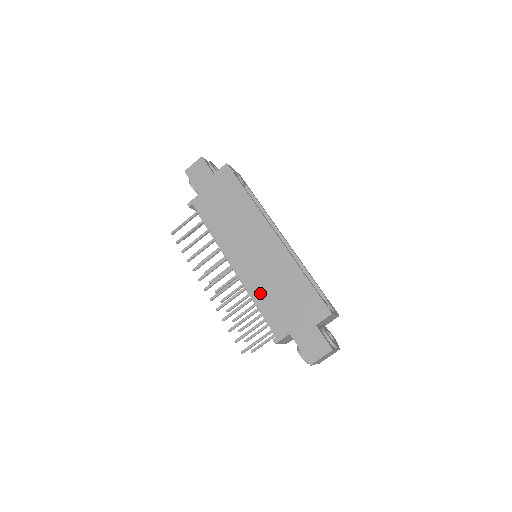
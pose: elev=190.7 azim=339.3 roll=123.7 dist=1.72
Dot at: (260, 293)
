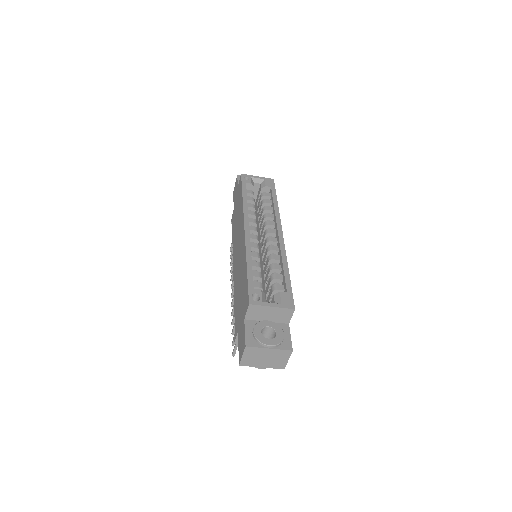
Dot at: (236, 292)
